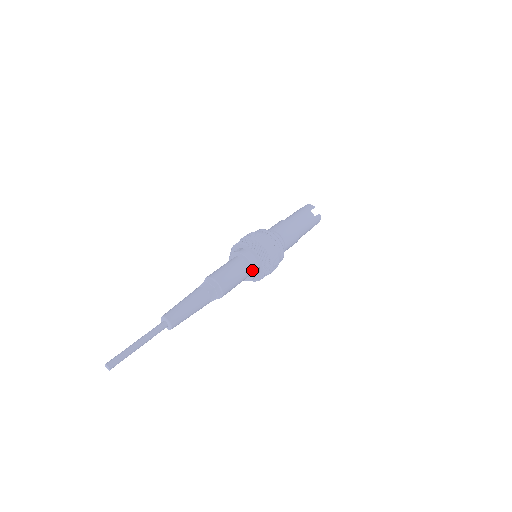
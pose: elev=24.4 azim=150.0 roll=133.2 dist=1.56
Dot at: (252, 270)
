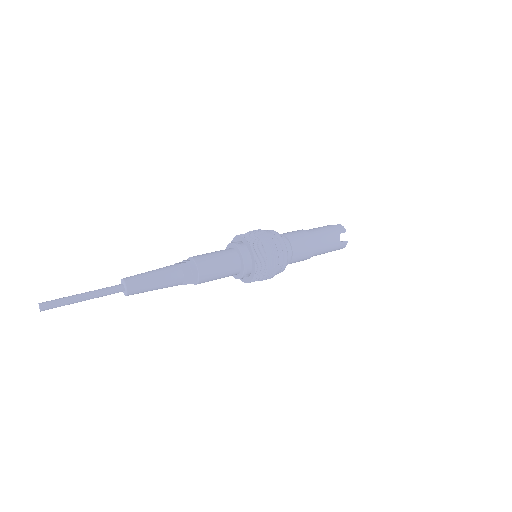
Dot at: (242, 271)
